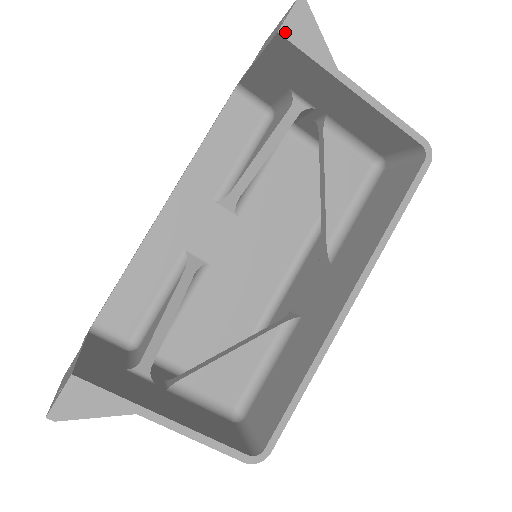
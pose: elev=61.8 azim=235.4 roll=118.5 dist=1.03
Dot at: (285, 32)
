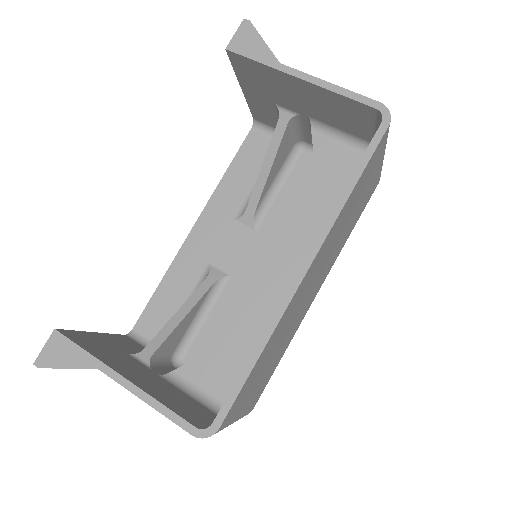
Dot at: (232, 47)
